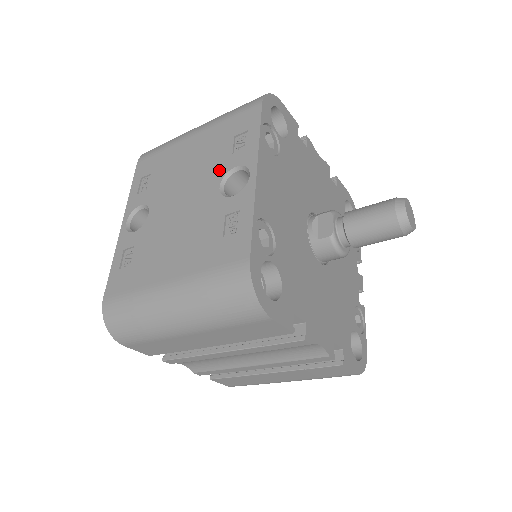
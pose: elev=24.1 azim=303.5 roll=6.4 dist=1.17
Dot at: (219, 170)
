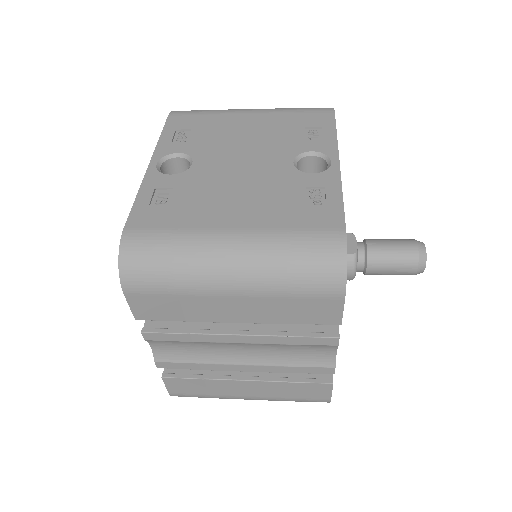
Dot at: (291, 149)
